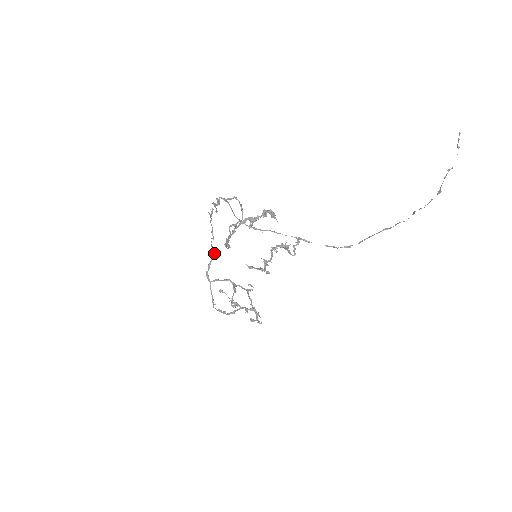
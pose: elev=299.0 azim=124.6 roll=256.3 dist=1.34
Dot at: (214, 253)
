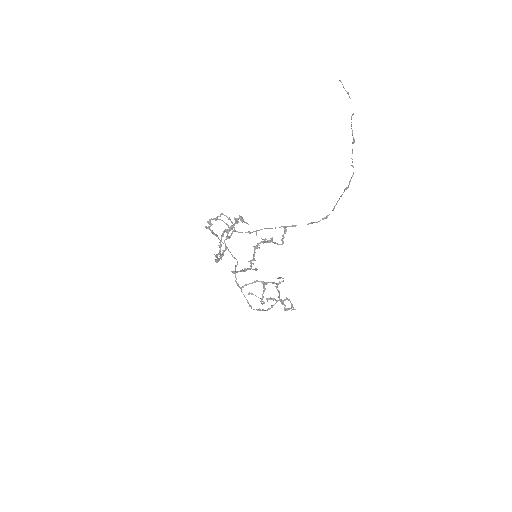
Dot at: (237, 263)
